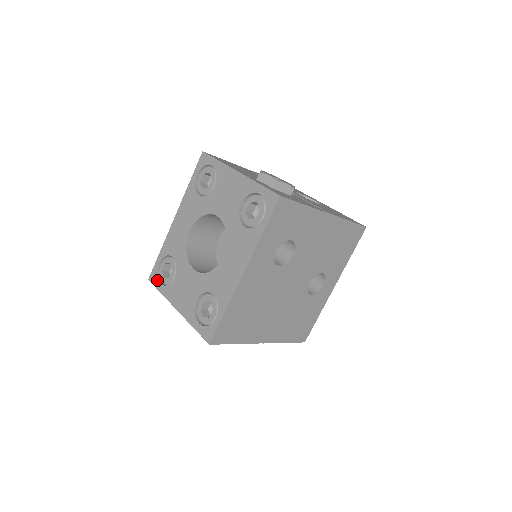
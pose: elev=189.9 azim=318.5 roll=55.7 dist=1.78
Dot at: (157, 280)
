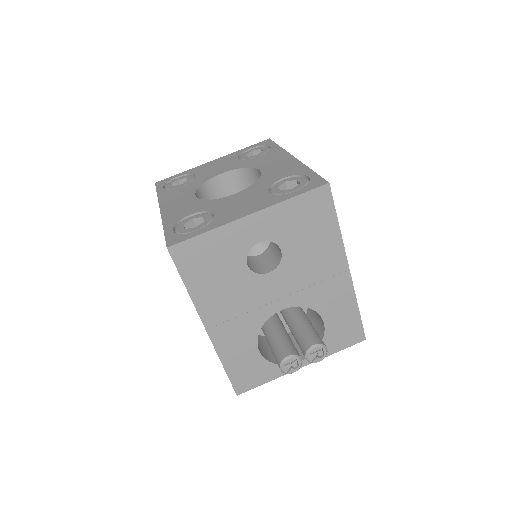
Dot at: (186, 234)
